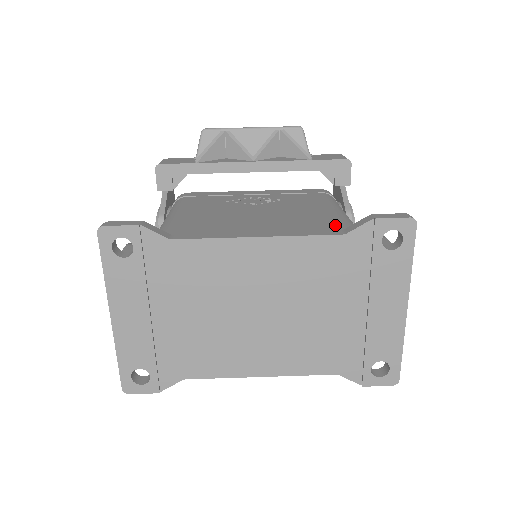
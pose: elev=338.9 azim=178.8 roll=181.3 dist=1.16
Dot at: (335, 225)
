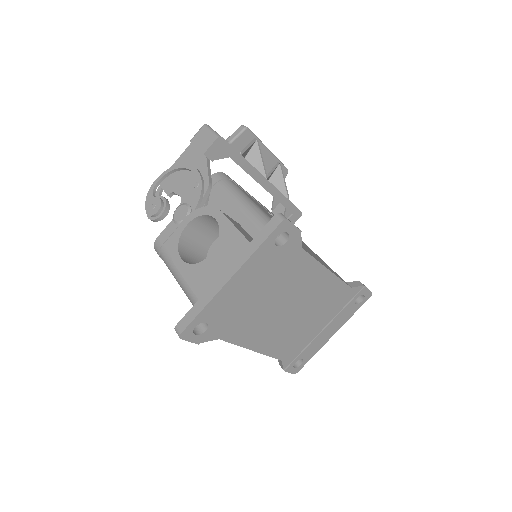
Dot at: (338, 275)
